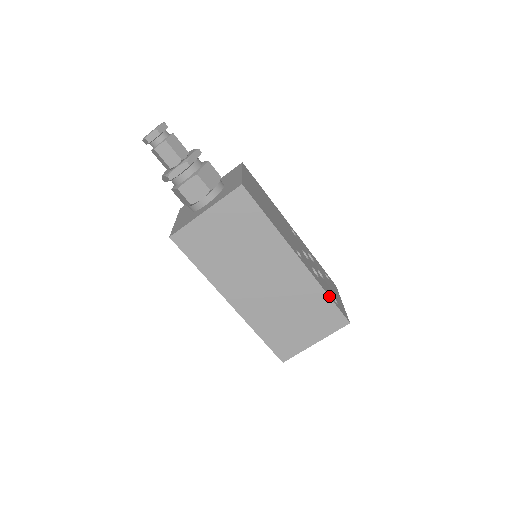
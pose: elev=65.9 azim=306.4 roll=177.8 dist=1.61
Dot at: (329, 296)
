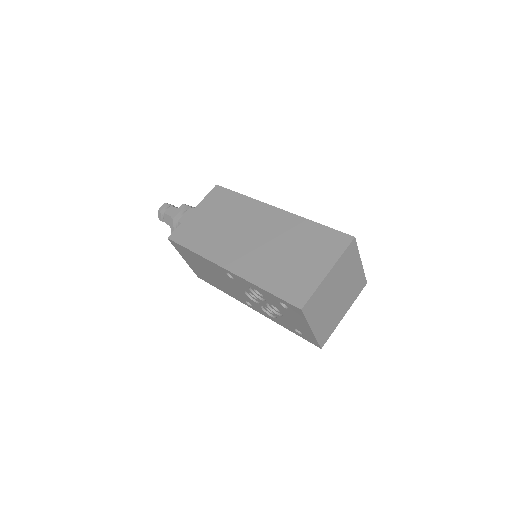
Dot at: (319, 224)
